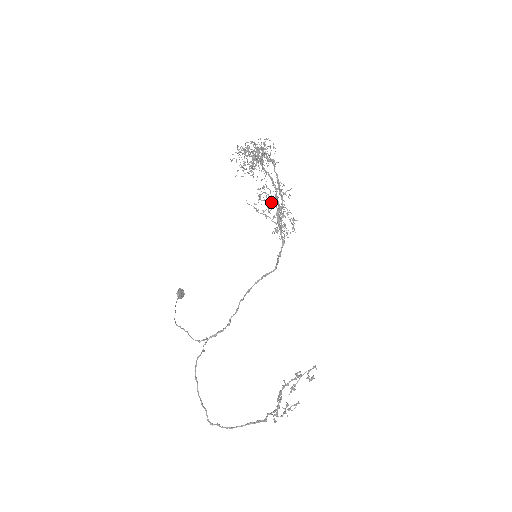
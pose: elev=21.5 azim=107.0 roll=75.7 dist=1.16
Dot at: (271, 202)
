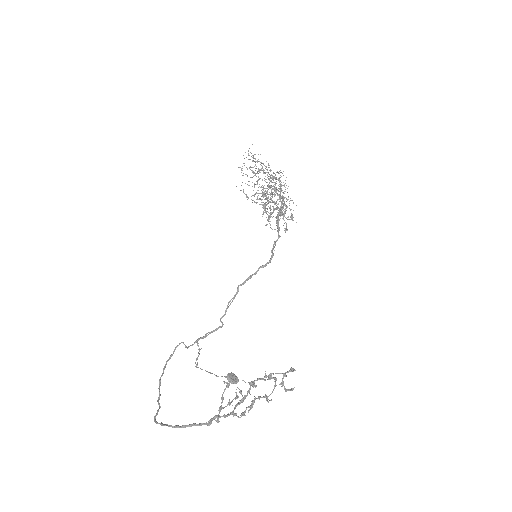
Dot at: (267, 200)
